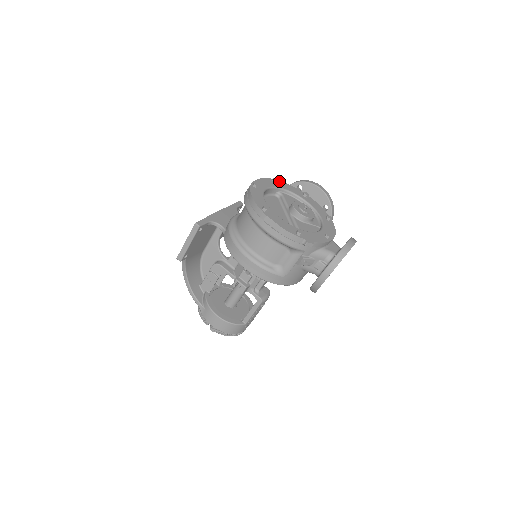
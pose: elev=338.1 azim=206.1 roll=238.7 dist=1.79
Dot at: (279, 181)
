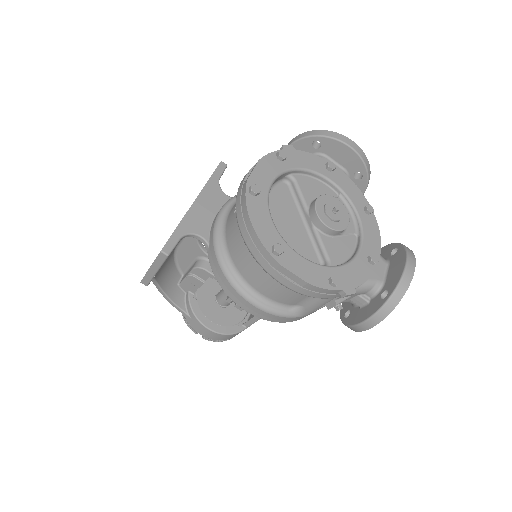
Dot at: (287, 151)
